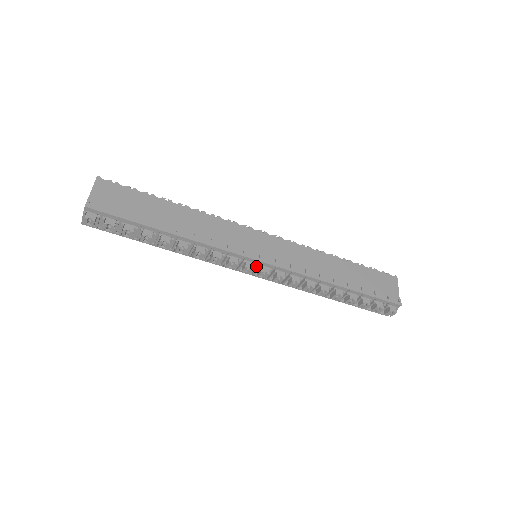
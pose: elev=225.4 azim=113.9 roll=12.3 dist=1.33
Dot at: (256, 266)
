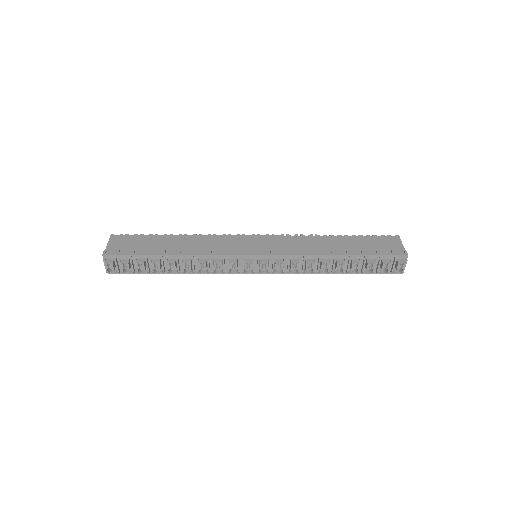
Dot at: (256, 262)
